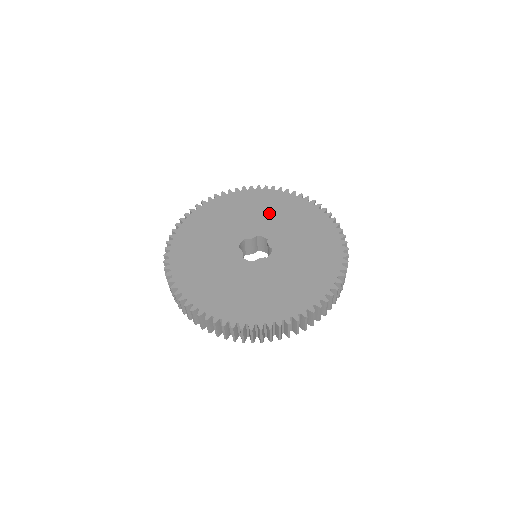
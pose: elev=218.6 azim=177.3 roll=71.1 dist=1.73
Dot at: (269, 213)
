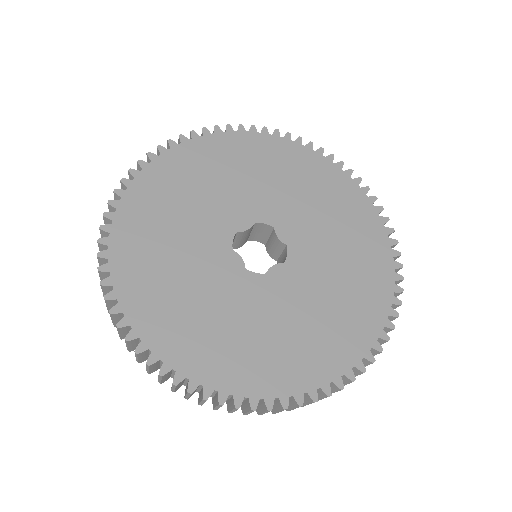
Dot at: (261, 177)
